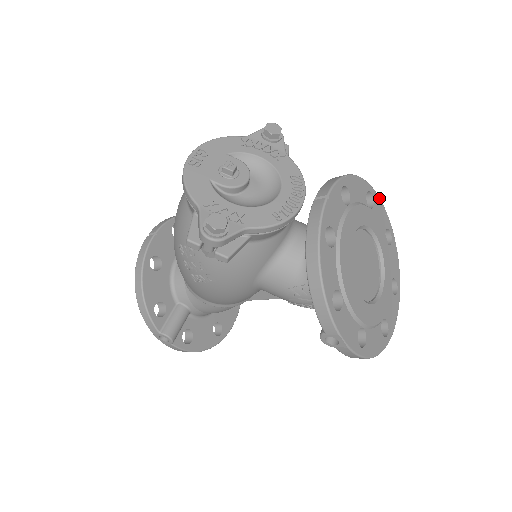
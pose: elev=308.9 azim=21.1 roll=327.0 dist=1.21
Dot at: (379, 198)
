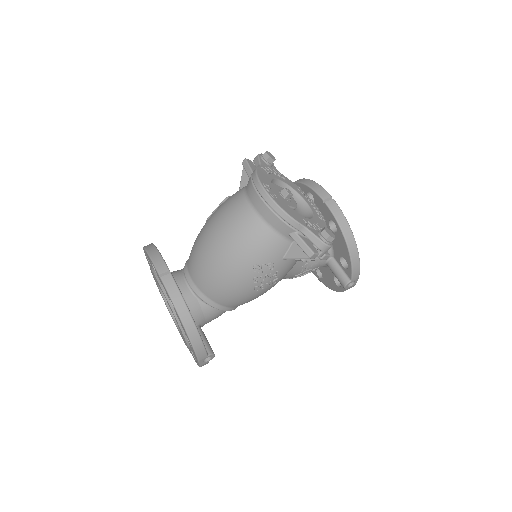
Dot at: occluded
